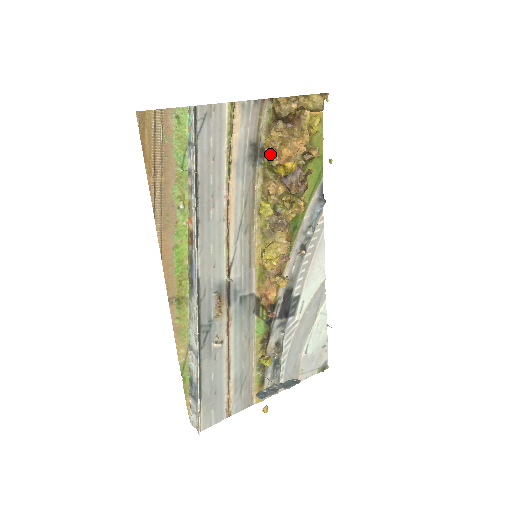
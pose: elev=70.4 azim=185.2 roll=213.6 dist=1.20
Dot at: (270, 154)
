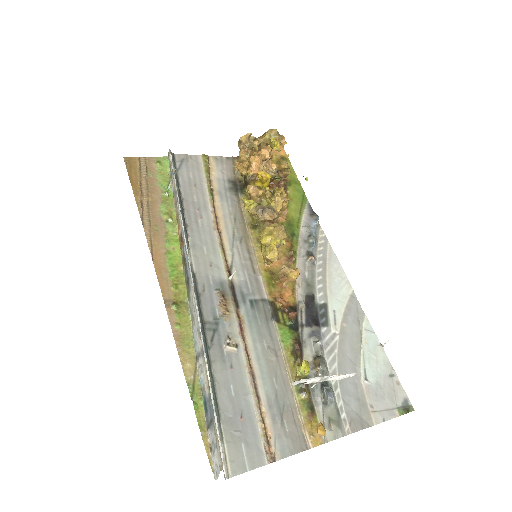
Dot at: (245, 174)
